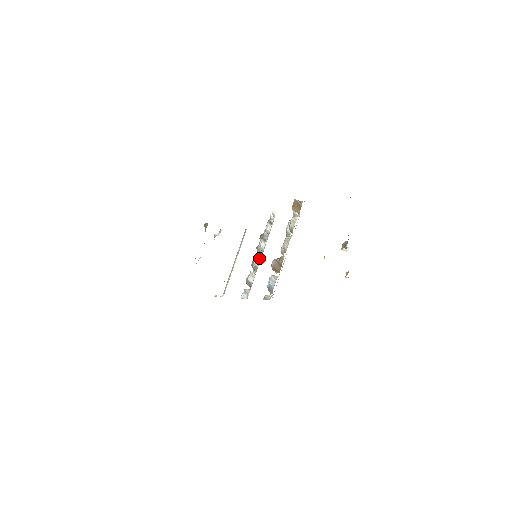
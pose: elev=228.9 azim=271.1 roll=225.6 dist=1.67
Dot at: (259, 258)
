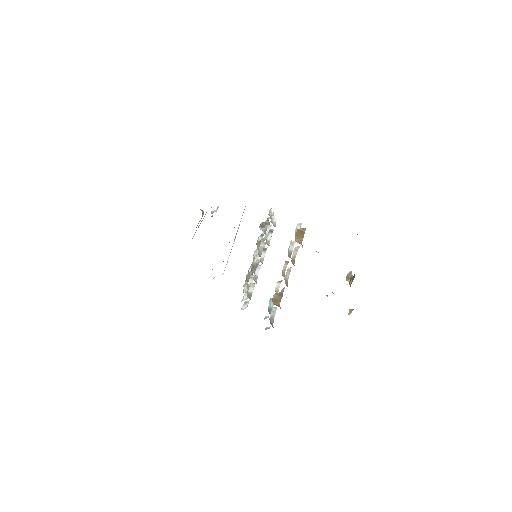
Dot at: (259, 268)
